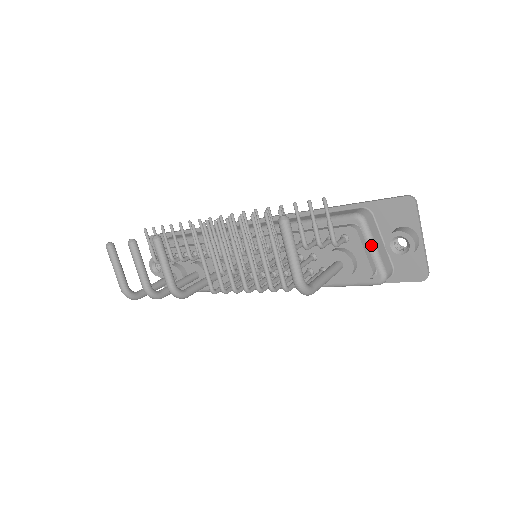
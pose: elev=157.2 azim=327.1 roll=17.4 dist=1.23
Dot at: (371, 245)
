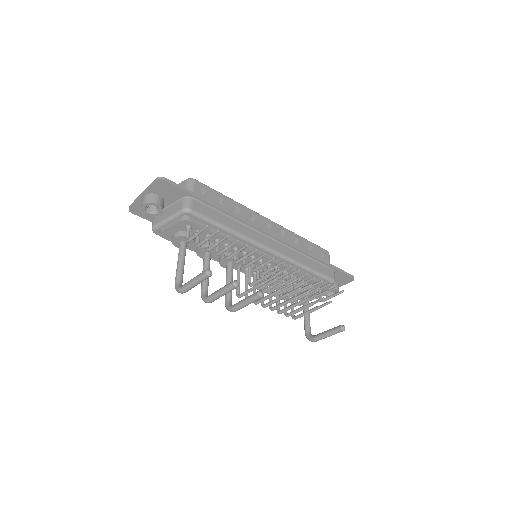
Dot at: occluded
